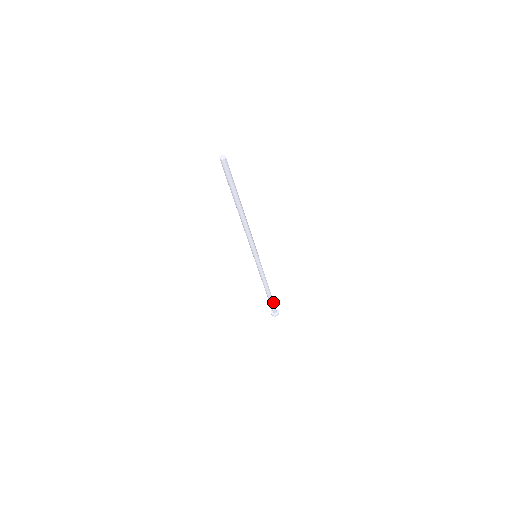
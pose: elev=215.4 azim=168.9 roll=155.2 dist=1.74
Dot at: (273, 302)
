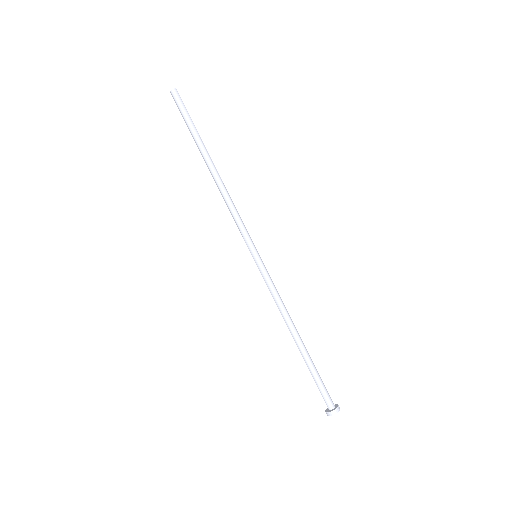
Dot at: (318, 376)
